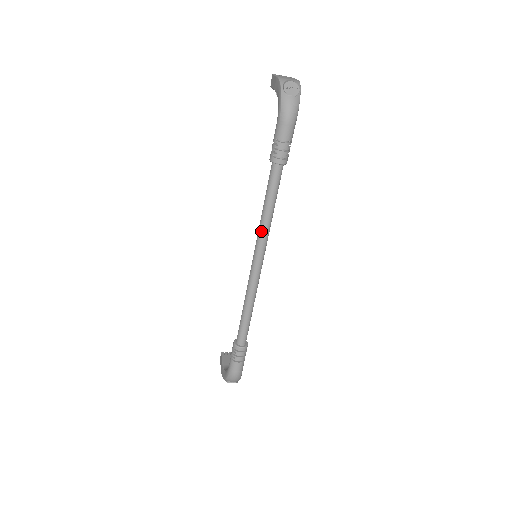
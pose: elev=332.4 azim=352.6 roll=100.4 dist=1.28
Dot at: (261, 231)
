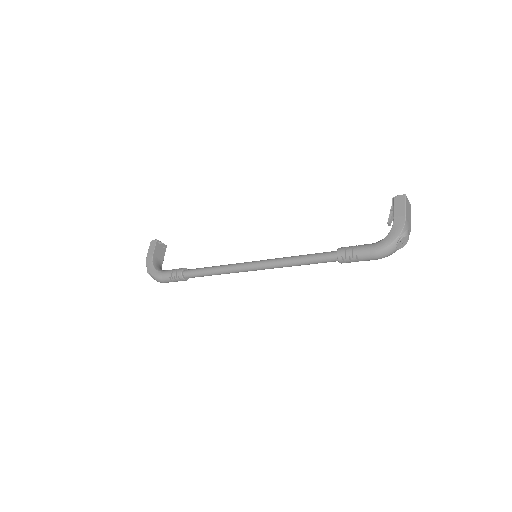
Dot at: (280, 265)
